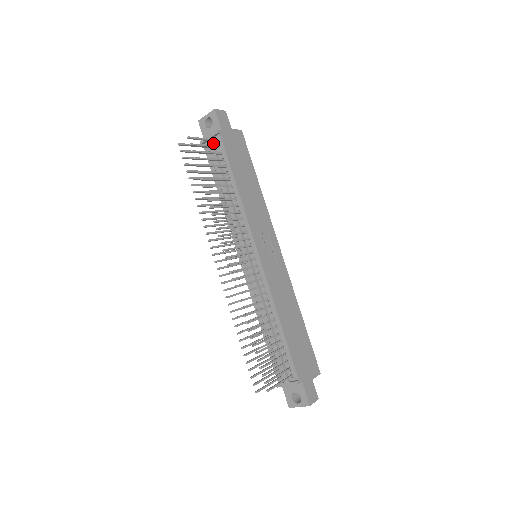
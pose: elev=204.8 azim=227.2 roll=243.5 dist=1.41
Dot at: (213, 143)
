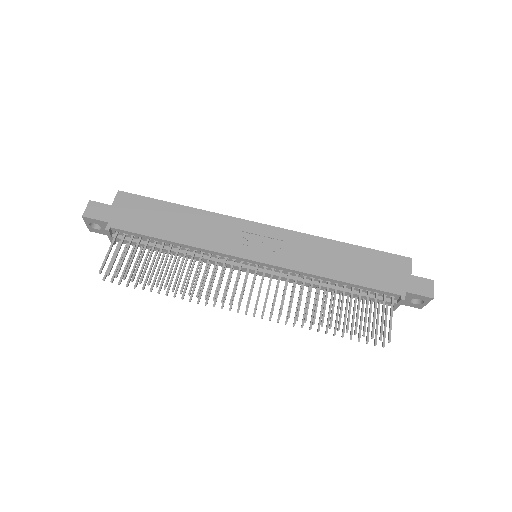
Dot at: (118, 237)
